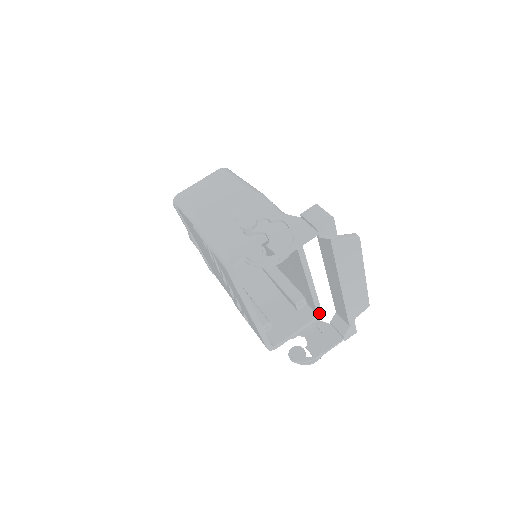
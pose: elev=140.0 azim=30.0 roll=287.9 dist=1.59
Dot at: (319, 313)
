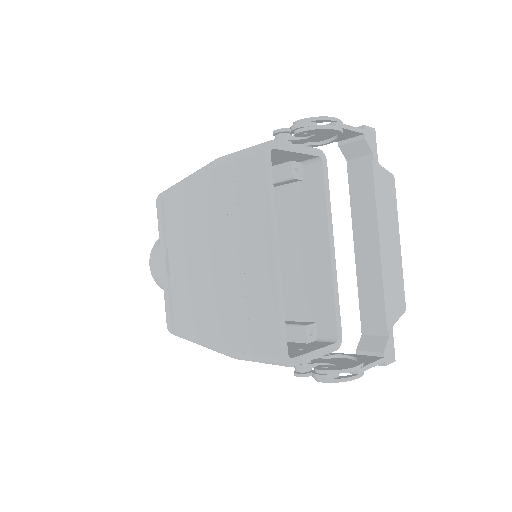
Dot at: (339, 338)
